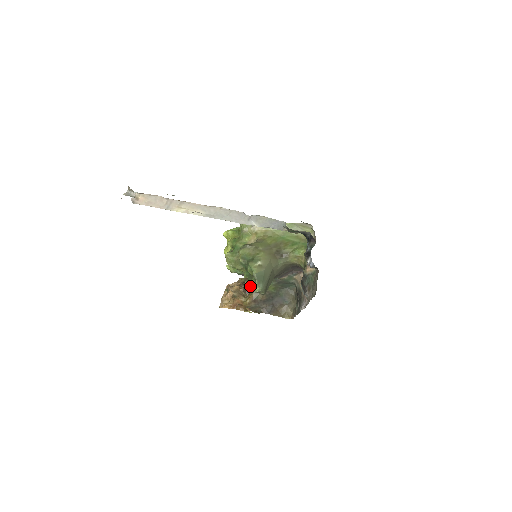
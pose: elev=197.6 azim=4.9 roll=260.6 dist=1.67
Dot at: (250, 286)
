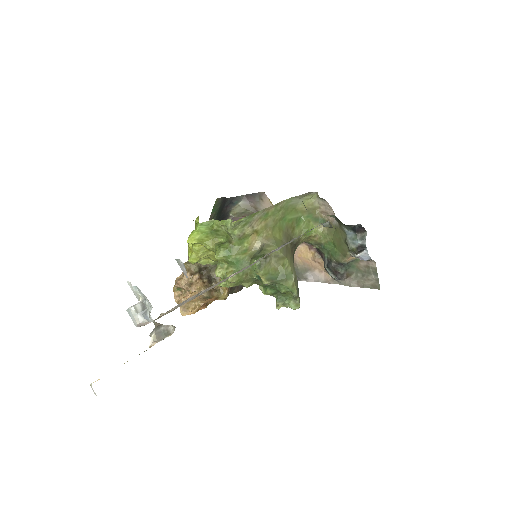
Dot at: (285, 305)
